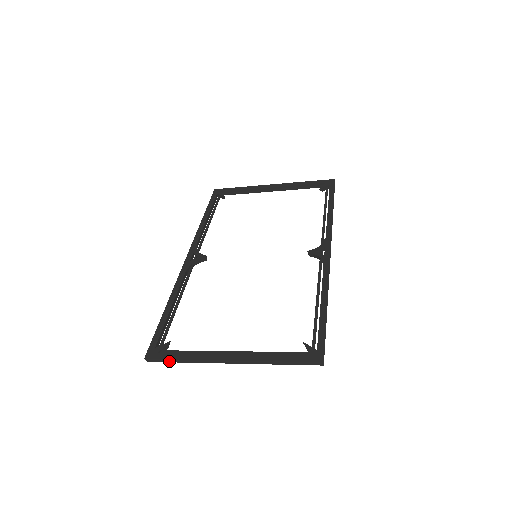
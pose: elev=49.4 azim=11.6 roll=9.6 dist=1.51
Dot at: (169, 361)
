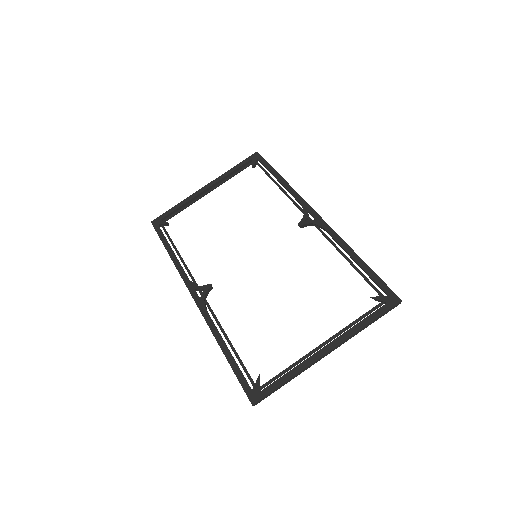
Dot at: occluded
